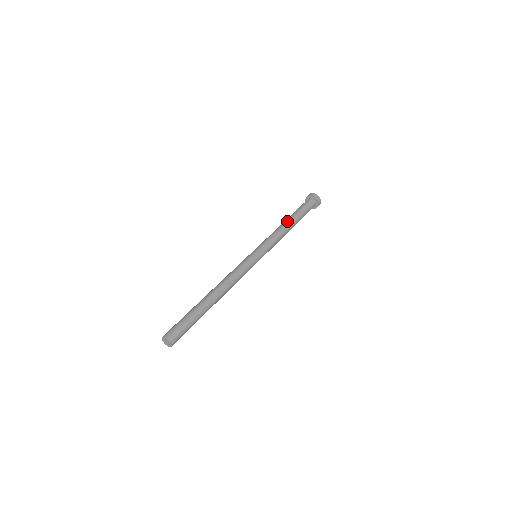
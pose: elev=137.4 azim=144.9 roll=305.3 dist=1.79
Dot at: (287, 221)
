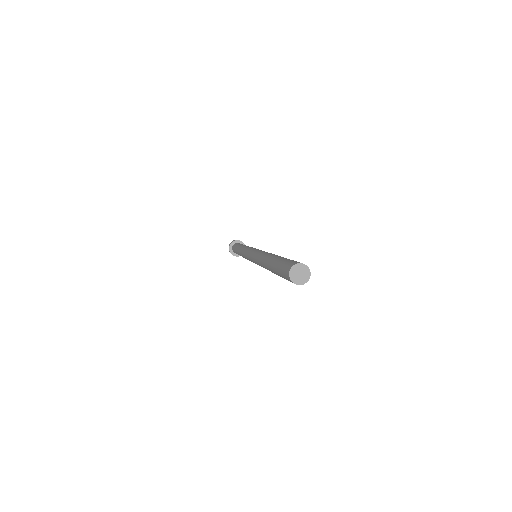
Dot at: occluded
